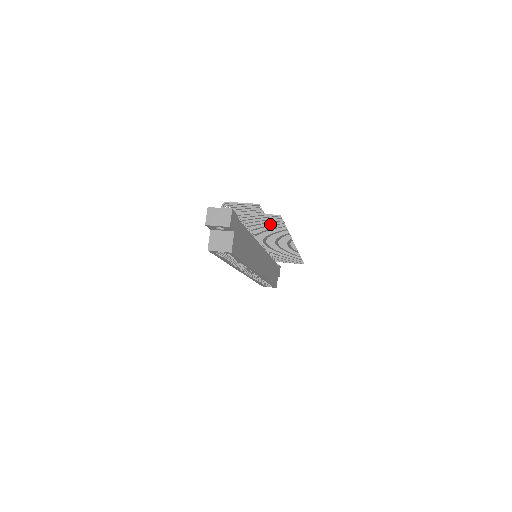
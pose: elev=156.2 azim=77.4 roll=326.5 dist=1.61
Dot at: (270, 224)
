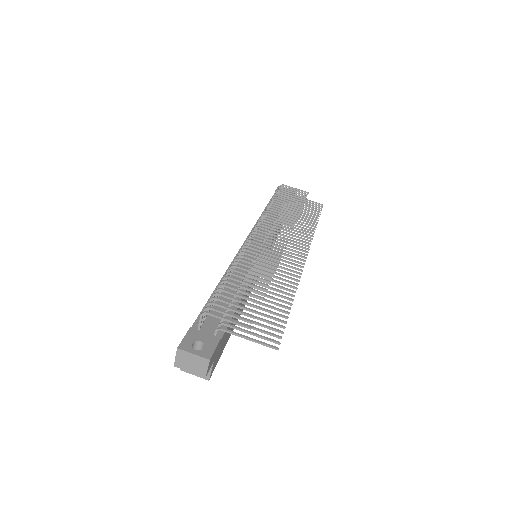
Dot at: (268, 311)
